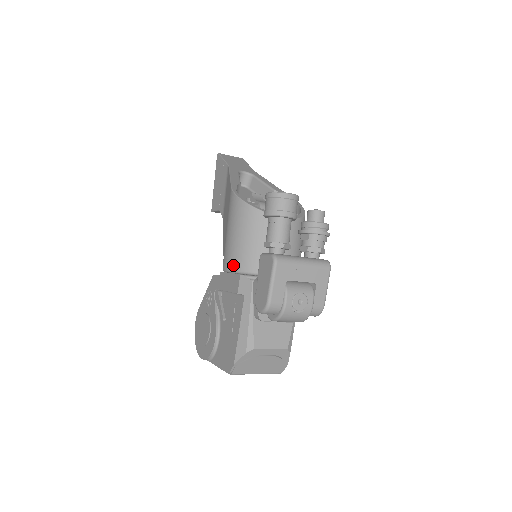
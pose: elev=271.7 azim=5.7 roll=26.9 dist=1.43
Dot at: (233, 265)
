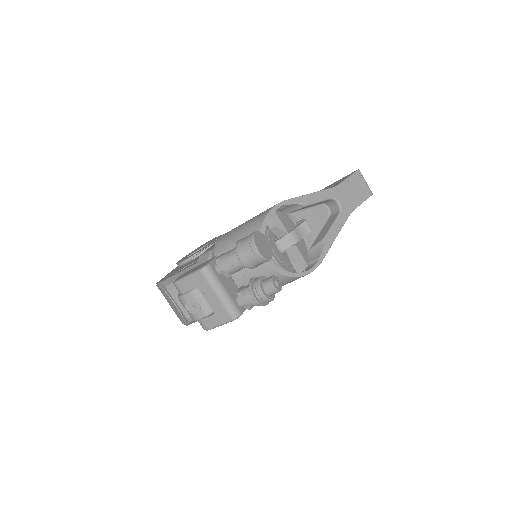
Dot at: (219, 240)
